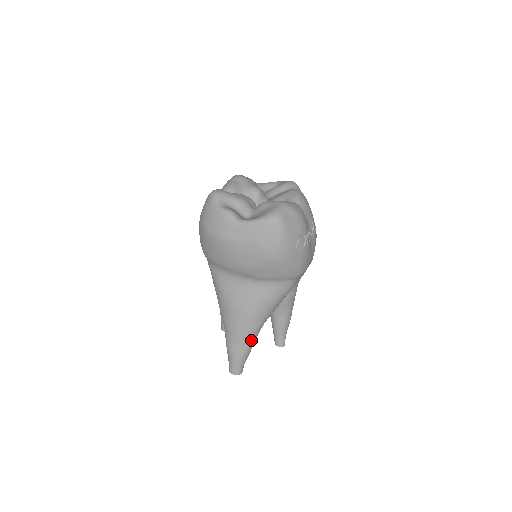
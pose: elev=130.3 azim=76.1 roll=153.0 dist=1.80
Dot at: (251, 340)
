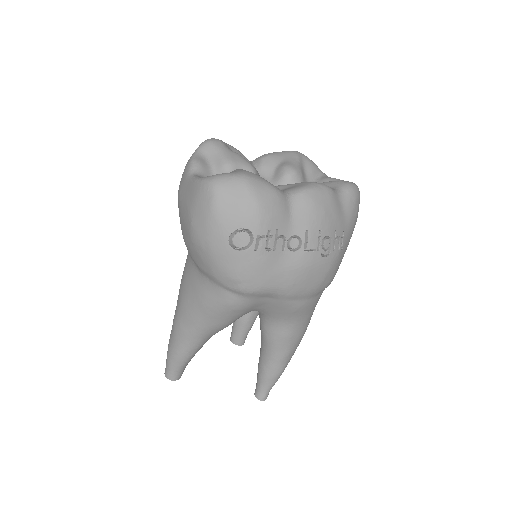
Dot at: (184, 344)
